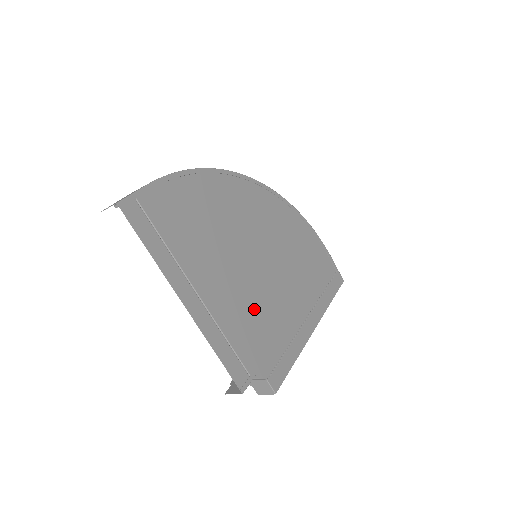
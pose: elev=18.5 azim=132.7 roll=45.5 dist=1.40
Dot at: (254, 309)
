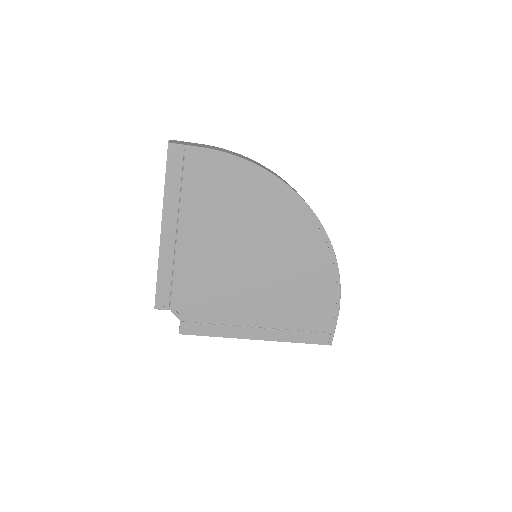
Dot at: (214, 280)
